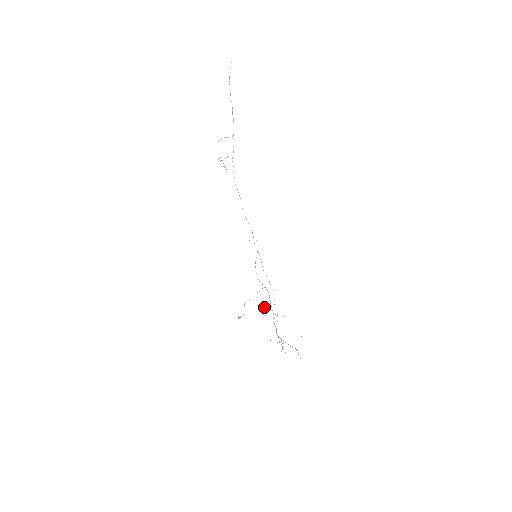
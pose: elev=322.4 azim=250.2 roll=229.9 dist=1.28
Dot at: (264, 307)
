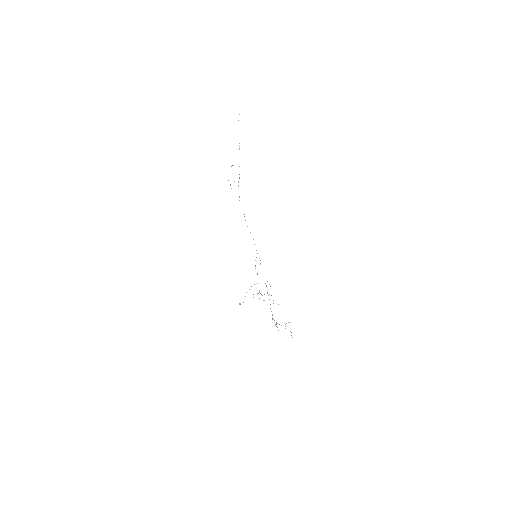
Dot at: (262, 295)
